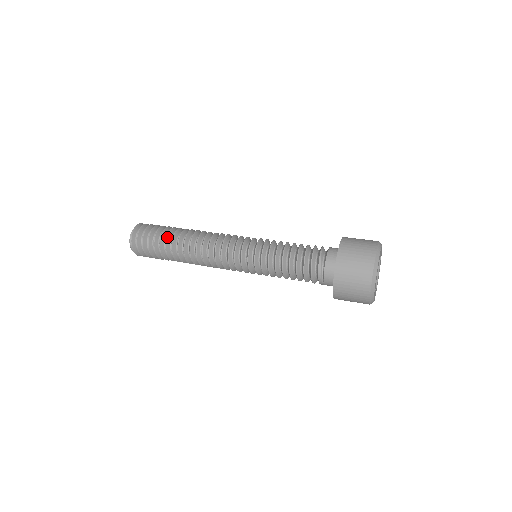
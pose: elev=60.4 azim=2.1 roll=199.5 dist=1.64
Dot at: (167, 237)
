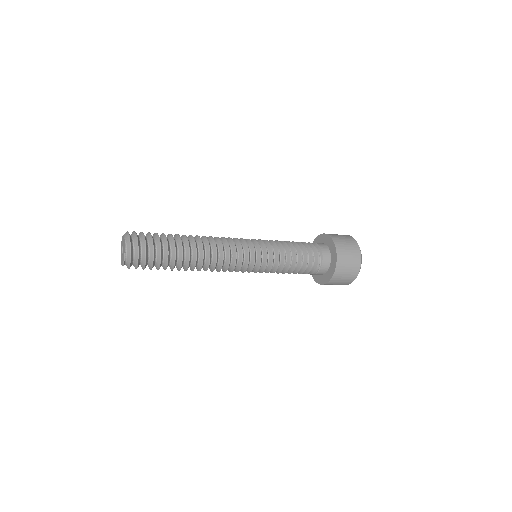
Dot at: (175, 245)
